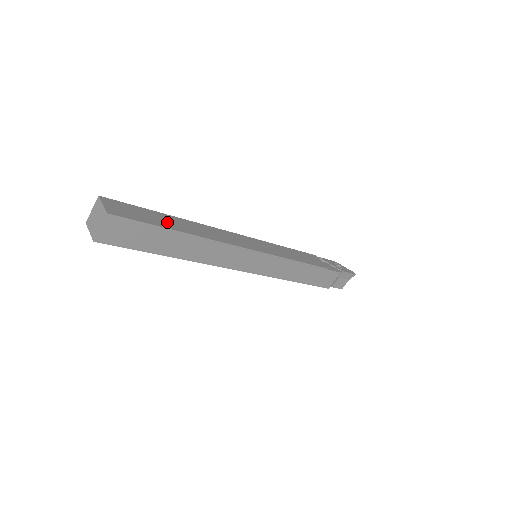
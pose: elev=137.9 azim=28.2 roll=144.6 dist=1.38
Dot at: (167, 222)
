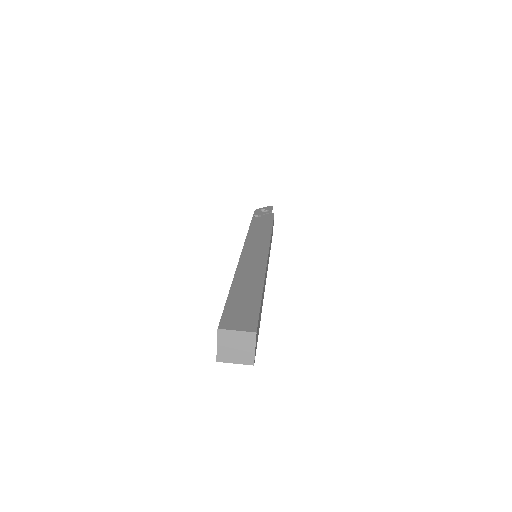
Dot at: (248, 294)
